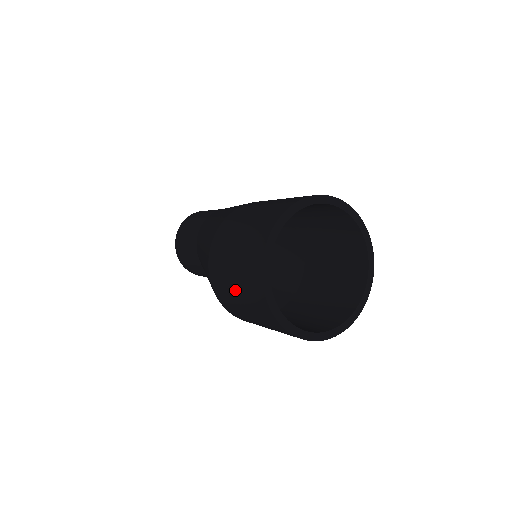
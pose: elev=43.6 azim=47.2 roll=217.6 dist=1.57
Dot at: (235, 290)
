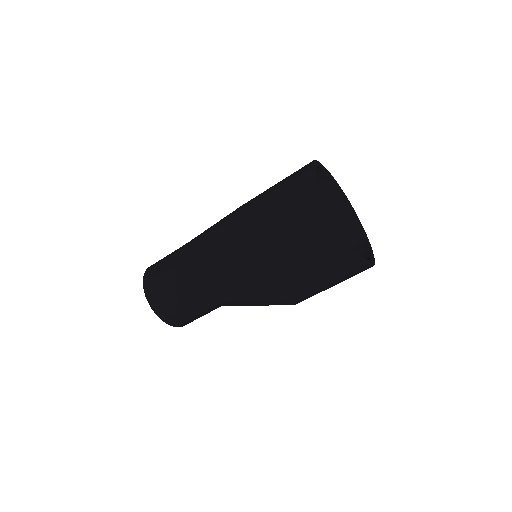
Dot at: (303, 264)
